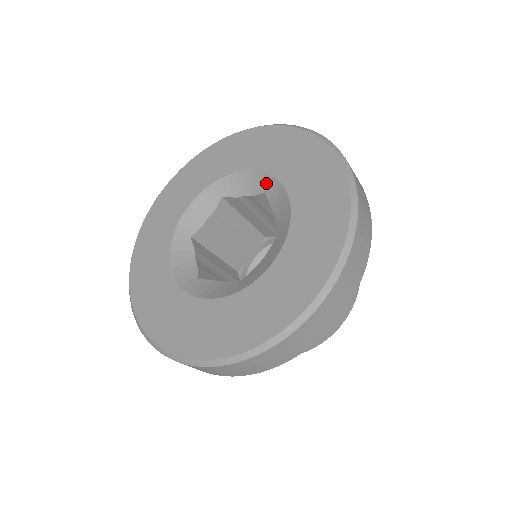
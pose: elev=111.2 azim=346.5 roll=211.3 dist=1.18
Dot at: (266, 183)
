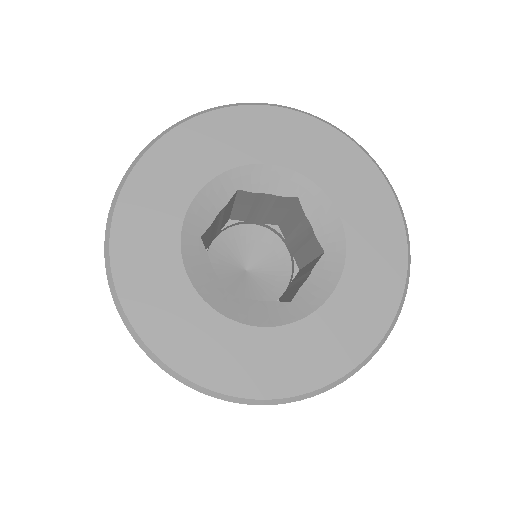
Dot at: (302, 187)
